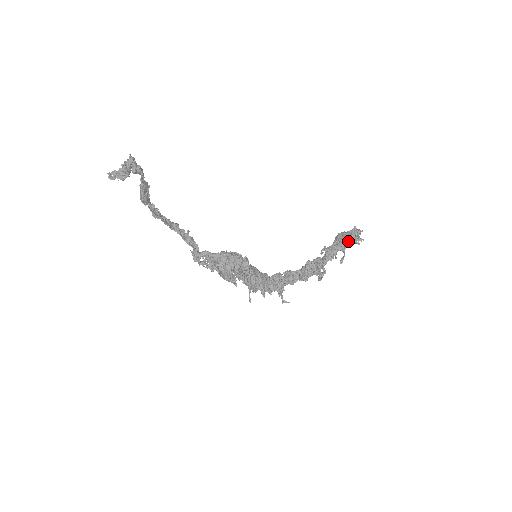
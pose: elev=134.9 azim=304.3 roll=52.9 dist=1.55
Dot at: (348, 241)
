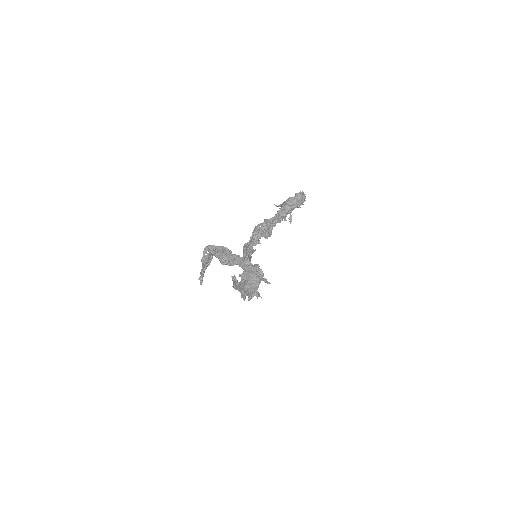
Dot at: occluded
